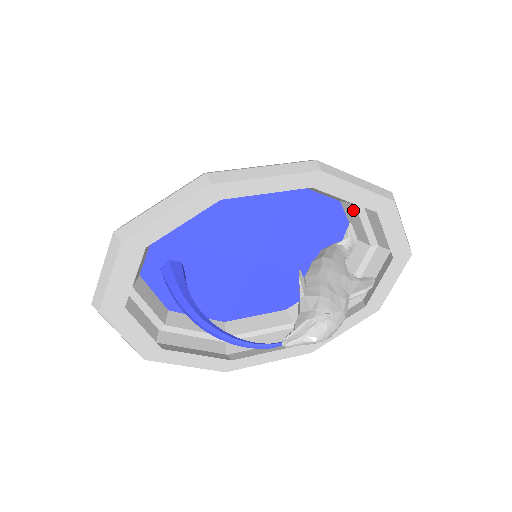
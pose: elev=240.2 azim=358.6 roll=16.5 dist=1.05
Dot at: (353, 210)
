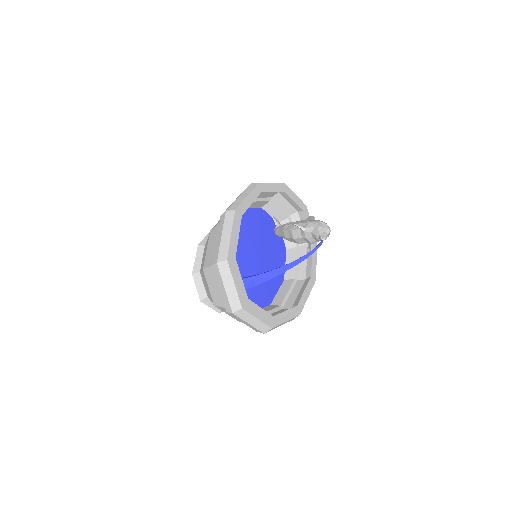
Dot at: (270, 206)
